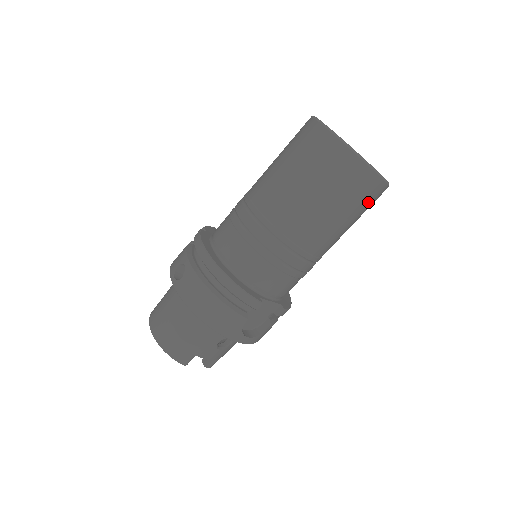
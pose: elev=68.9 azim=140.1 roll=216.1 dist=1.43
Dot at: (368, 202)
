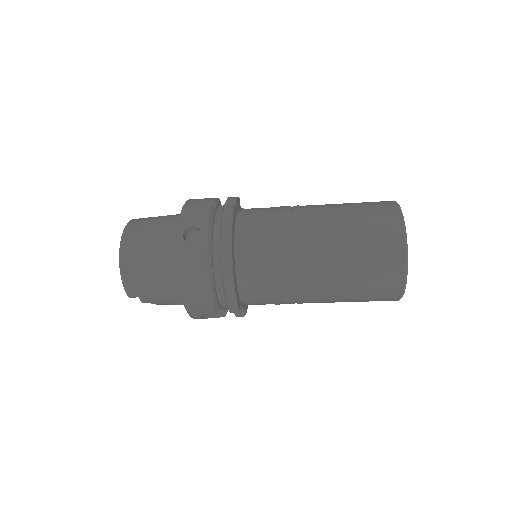
Dot at: occluded
